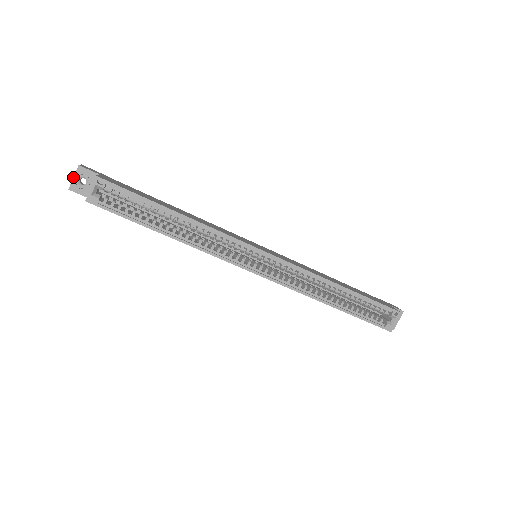
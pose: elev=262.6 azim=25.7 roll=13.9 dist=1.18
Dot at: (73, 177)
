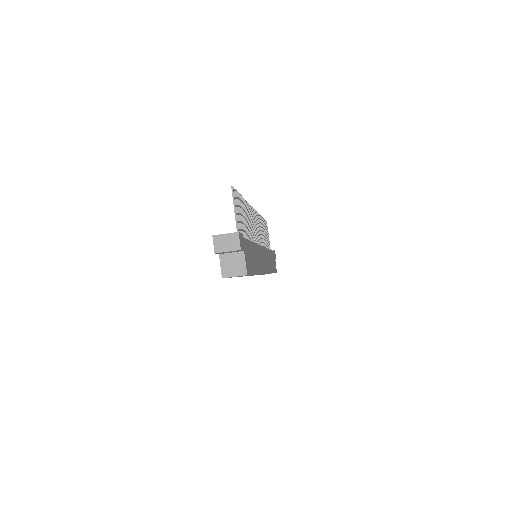
Dot at: (228, 251)
